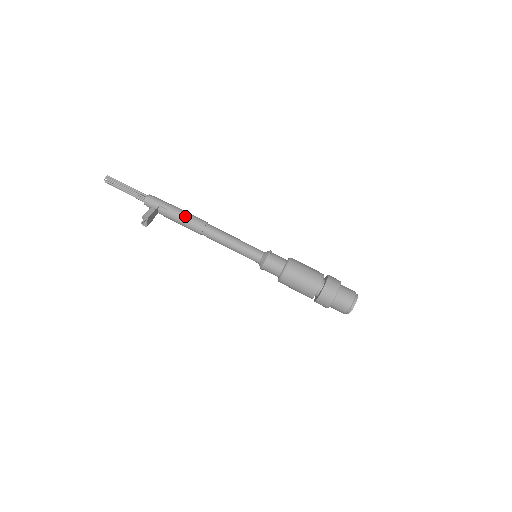
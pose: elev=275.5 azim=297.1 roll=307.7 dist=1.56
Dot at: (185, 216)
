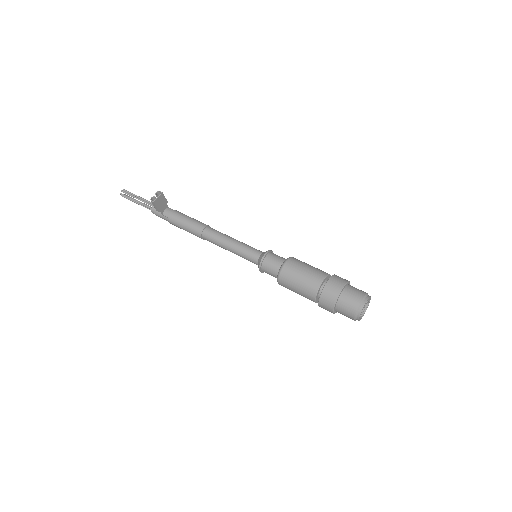
Dot at: occluded
